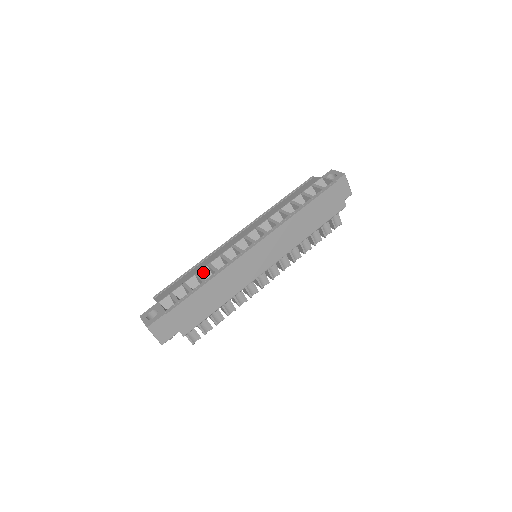
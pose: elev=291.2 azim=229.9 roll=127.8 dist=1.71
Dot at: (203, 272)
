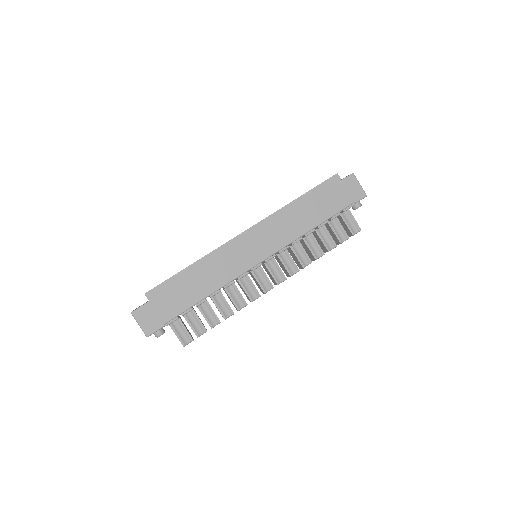
Dot at: occluded
